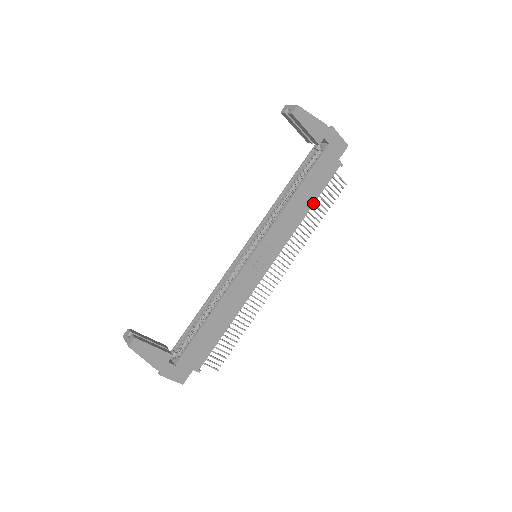
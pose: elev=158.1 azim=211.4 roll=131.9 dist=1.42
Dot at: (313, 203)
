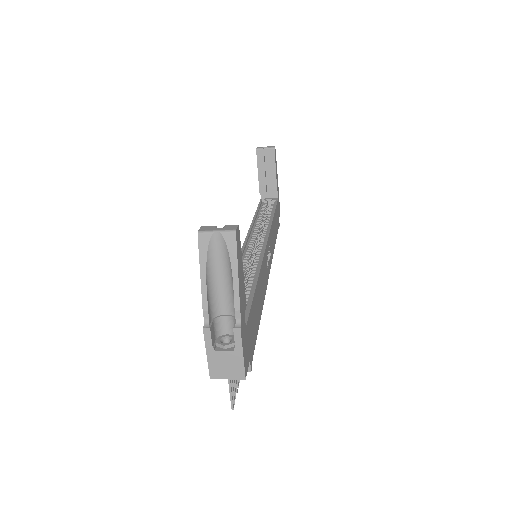
Dot at: occluded
